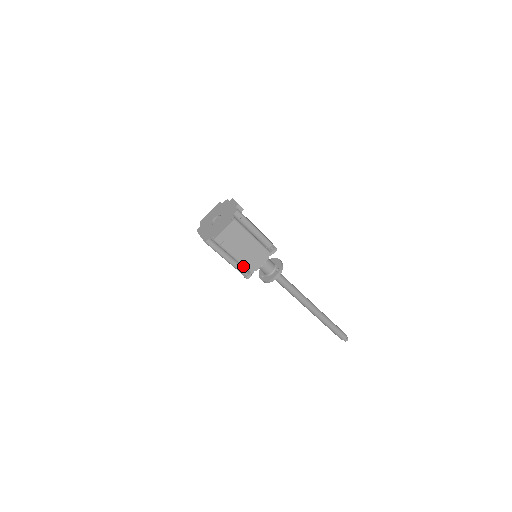
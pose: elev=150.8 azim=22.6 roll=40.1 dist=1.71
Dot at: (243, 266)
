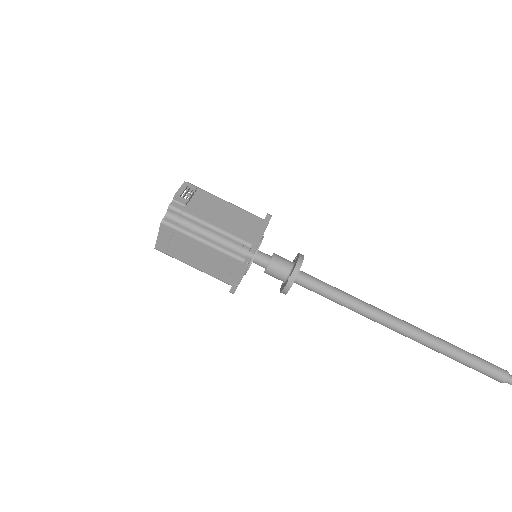
Dot at: (216, 278)
